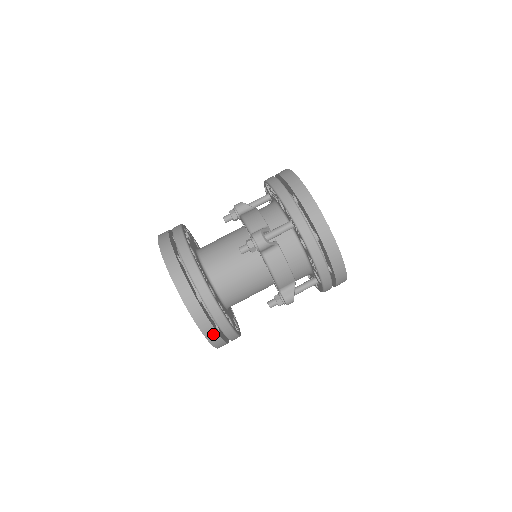
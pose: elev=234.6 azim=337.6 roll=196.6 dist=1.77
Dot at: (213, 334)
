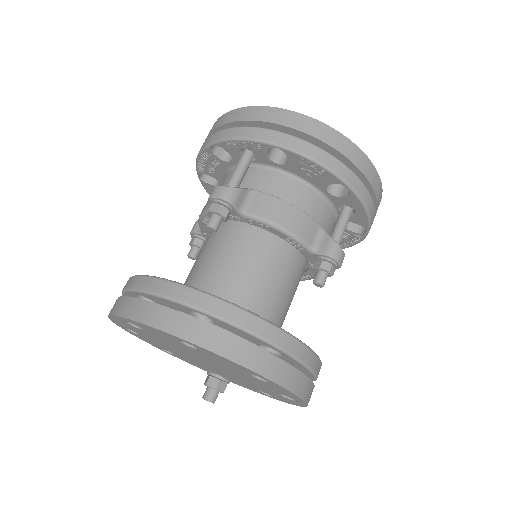
Dot at: (262, 358)
